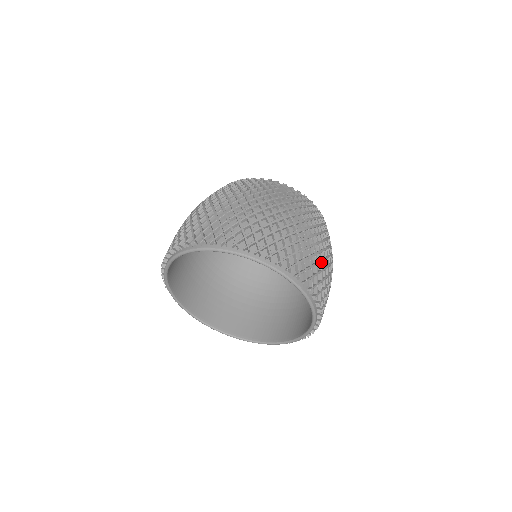
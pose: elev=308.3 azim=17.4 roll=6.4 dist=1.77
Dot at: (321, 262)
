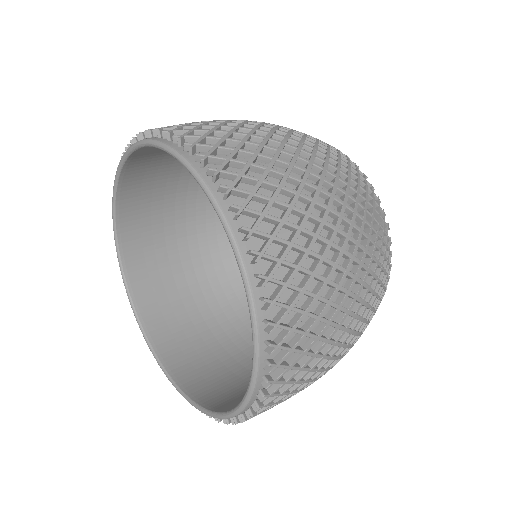
Dot at: (322, 259)
